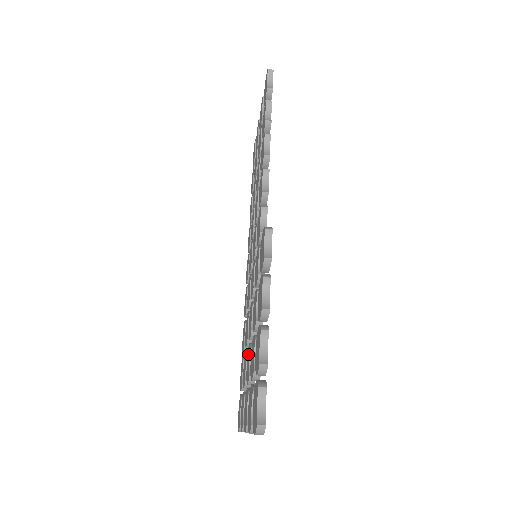
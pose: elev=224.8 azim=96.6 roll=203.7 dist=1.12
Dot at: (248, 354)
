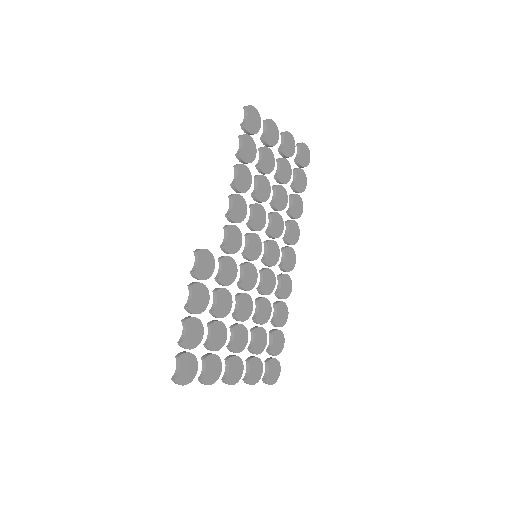
Dot at: occluded
